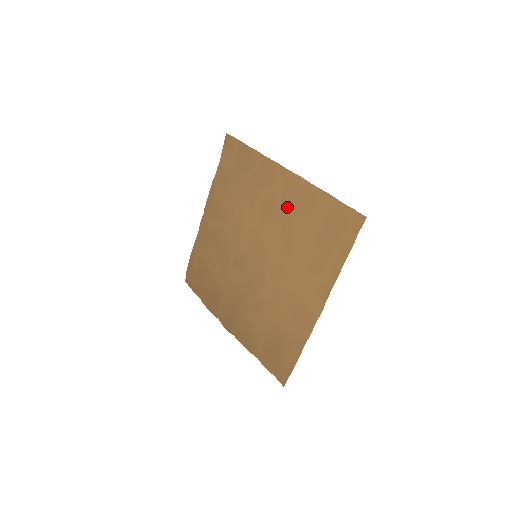
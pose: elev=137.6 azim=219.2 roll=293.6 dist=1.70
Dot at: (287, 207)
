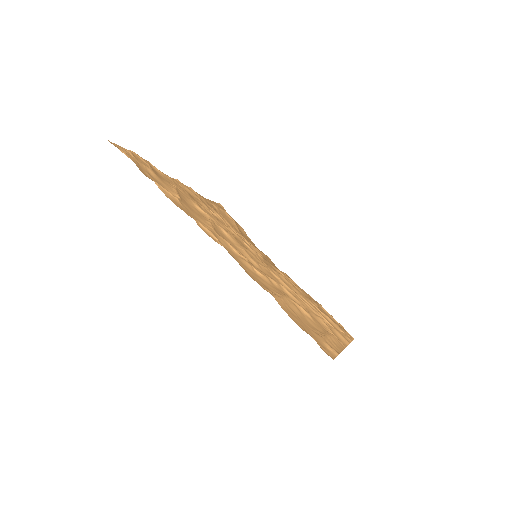
Dot at: (244, 259)
